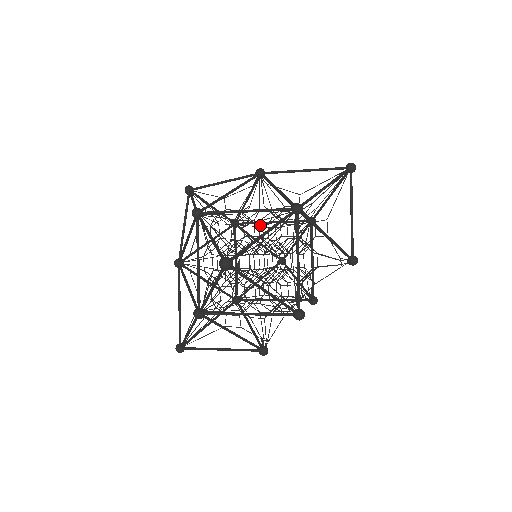
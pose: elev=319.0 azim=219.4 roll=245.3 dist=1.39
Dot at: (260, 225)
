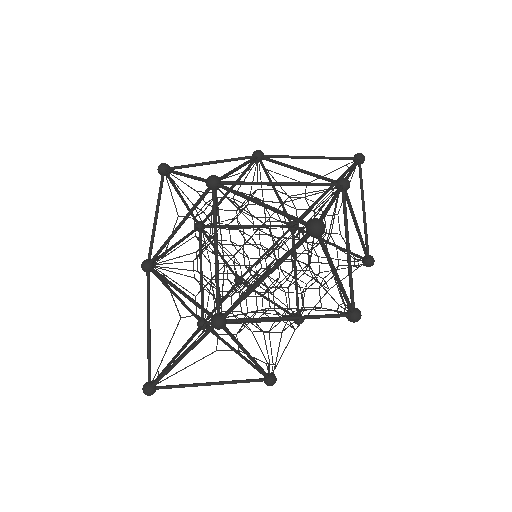
Dot at: (241, 225)
